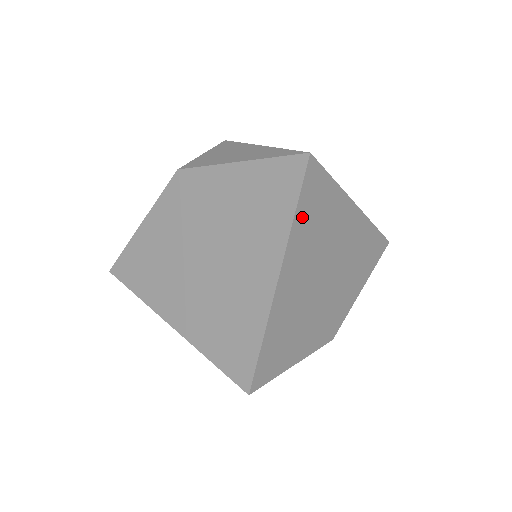
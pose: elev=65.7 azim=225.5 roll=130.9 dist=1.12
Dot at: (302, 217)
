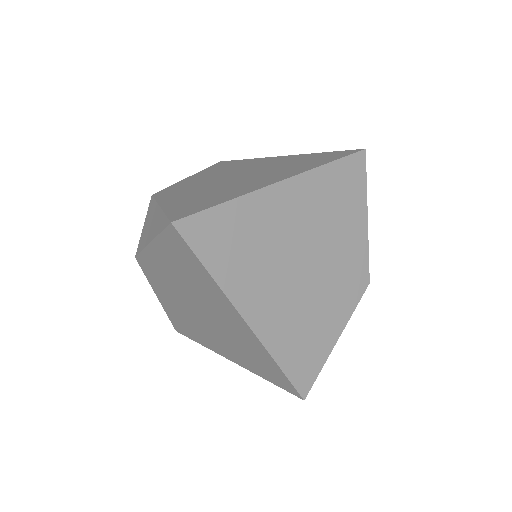
Dot at: (219, 264)
